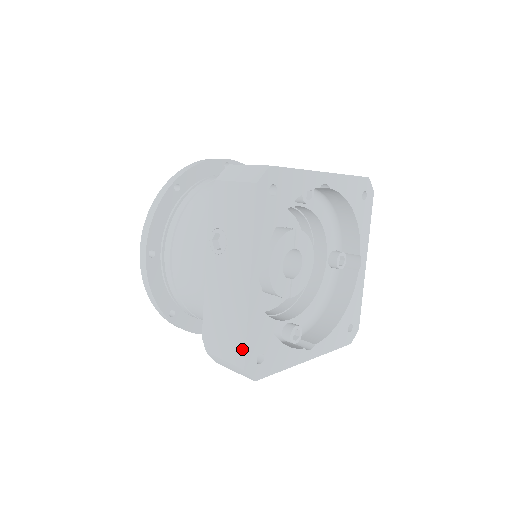
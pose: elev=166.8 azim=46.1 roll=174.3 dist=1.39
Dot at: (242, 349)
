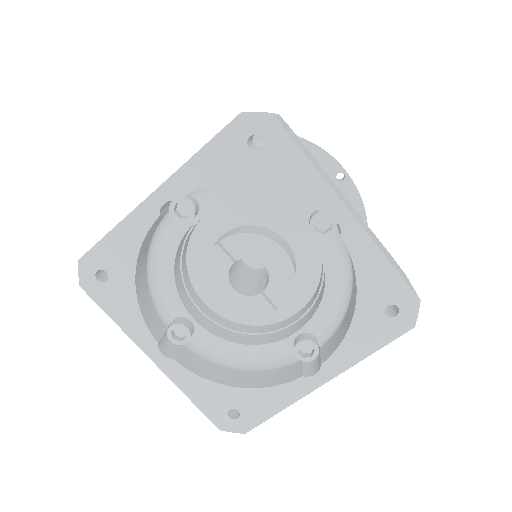
Dot at: (206, 412)
